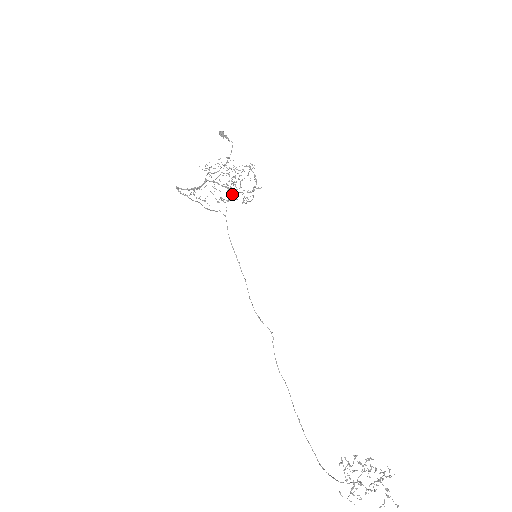
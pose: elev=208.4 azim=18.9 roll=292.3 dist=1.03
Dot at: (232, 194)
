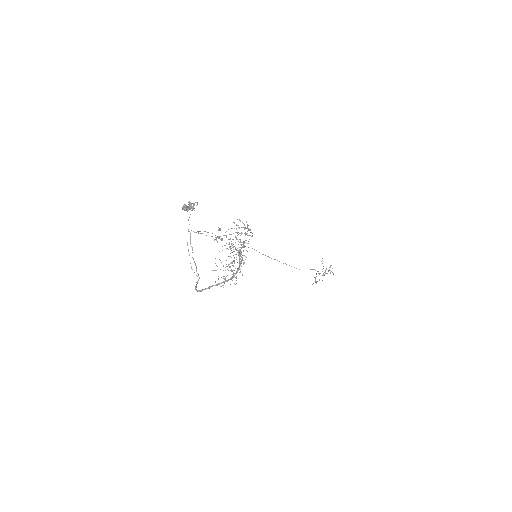
Dot at: occluded
